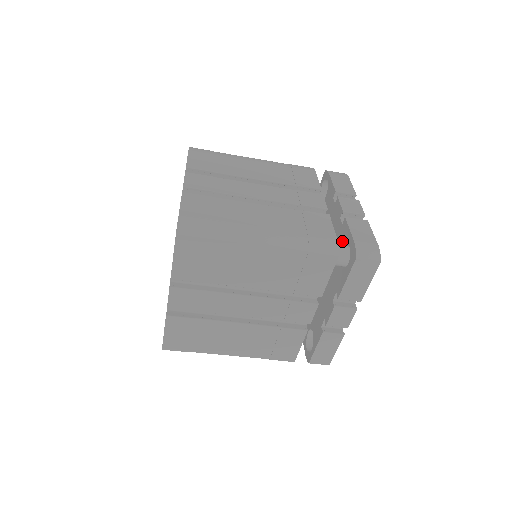
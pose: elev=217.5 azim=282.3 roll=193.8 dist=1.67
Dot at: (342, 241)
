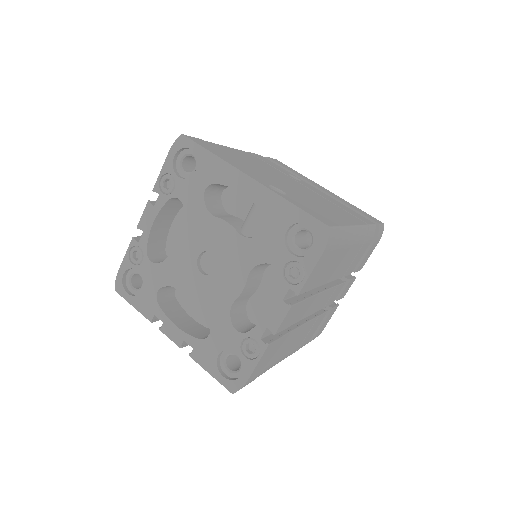
Dot at: occluded
